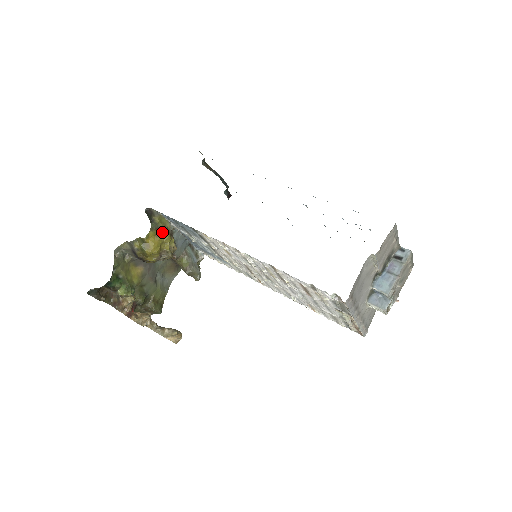
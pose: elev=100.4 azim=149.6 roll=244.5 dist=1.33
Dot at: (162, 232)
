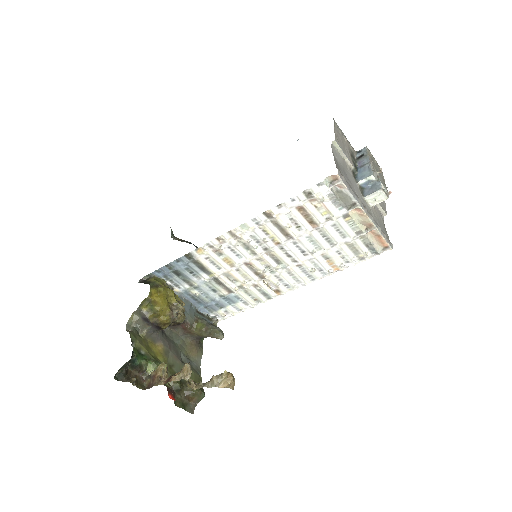
Dot at: (163, 288)
